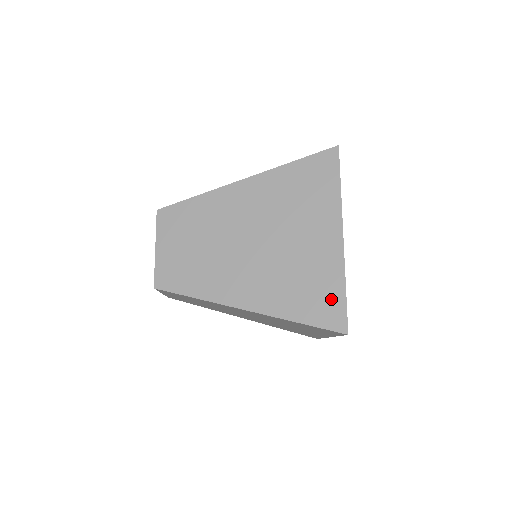
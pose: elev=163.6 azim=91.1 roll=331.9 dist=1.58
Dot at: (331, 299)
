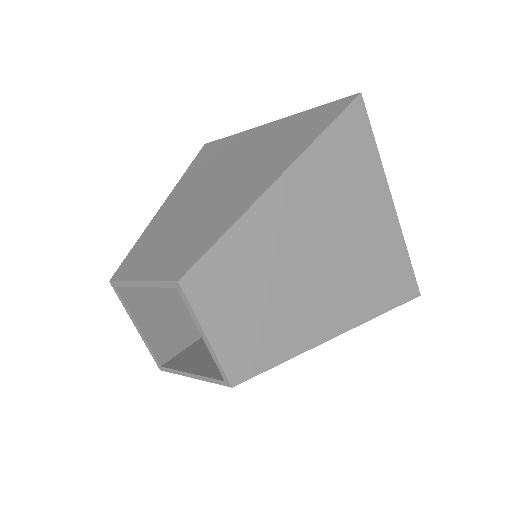
Dot at: (402, 272)
